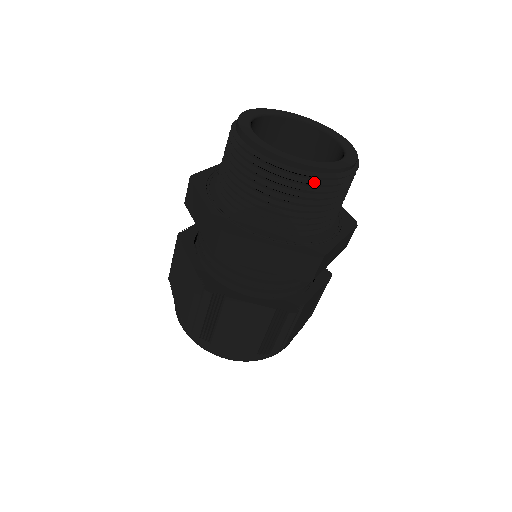
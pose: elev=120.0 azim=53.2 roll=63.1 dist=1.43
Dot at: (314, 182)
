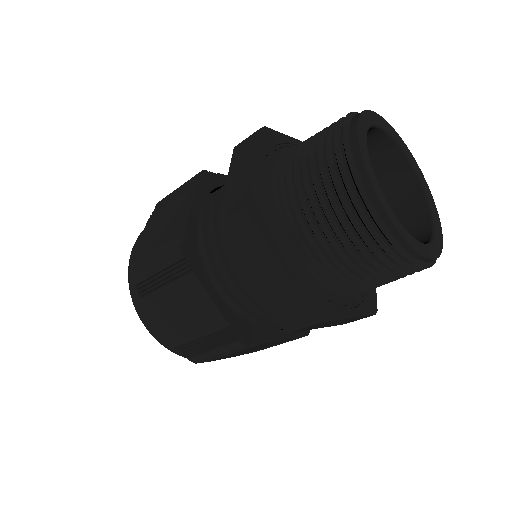
Dot at: (382, 244)
